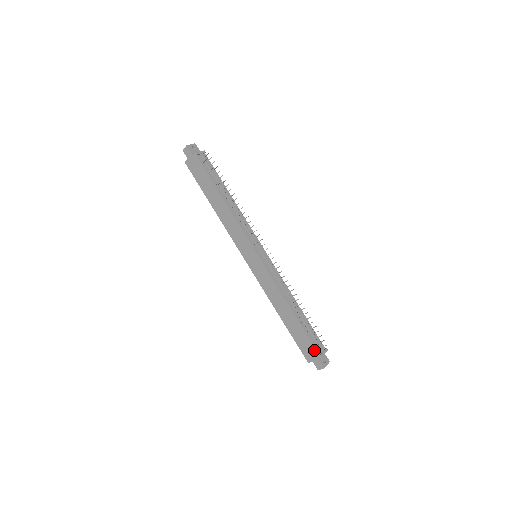
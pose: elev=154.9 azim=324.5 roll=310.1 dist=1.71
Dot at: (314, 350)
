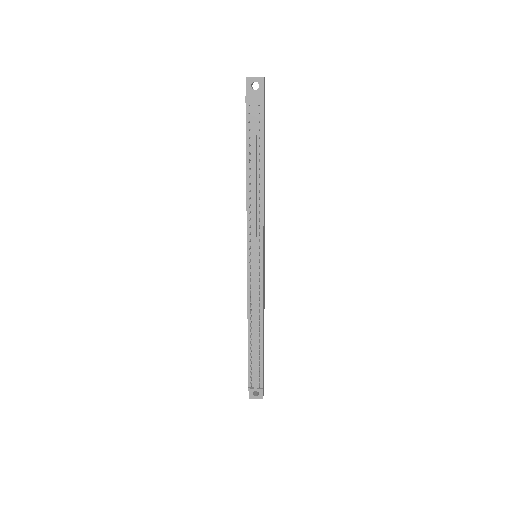
Dot at: (248, 379)
